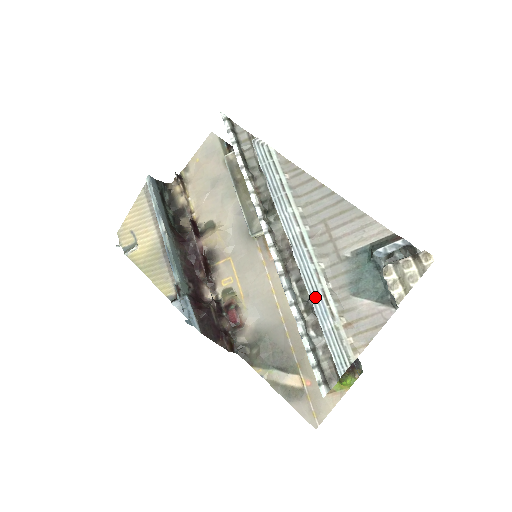
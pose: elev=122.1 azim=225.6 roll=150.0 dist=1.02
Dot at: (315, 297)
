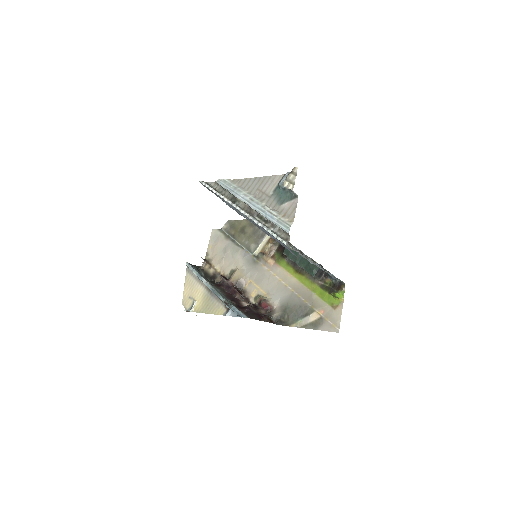
Dot at: (266, 215)
